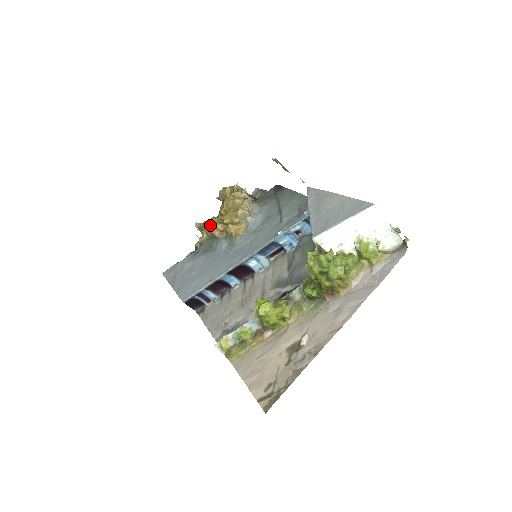
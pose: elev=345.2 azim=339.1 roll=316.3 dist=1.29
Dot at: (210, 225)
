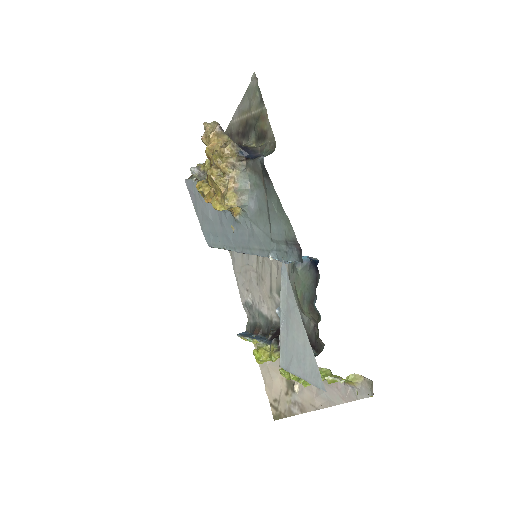
Dot at: (204, 195)
